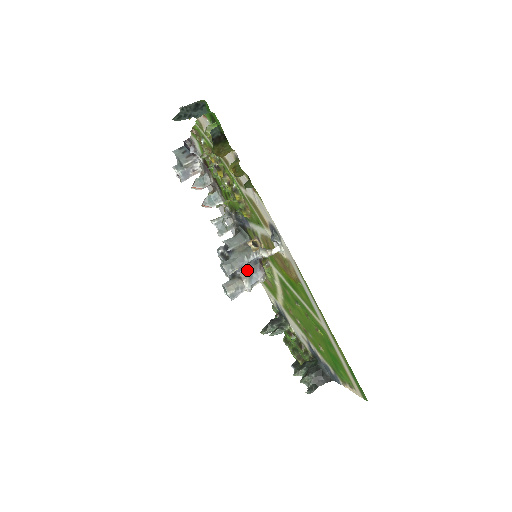
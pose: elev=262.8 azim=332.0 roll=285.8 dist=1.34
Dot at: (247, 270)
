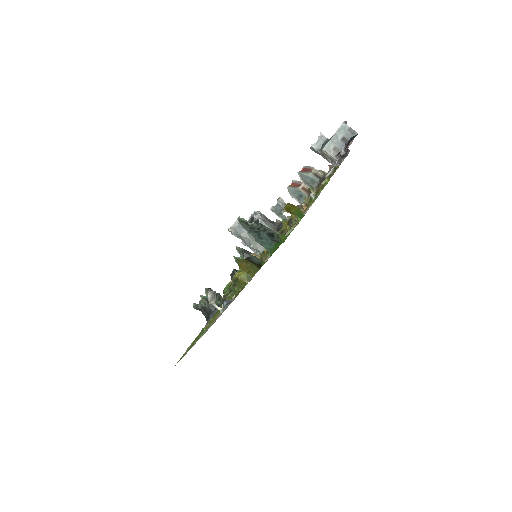
Dot at: occluded
